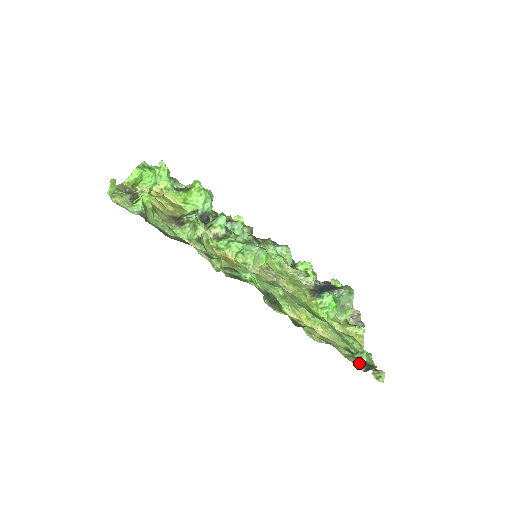
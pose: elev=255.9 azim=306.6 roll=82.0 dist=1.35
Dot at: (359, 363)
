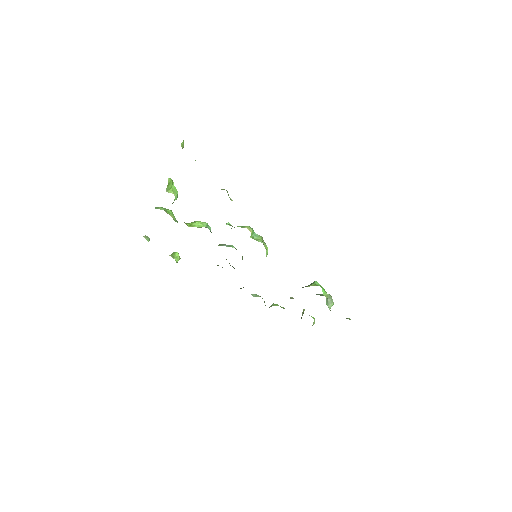
Dot at: occluded
